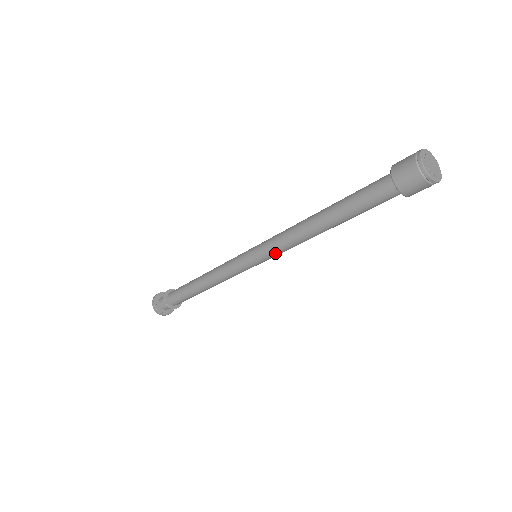
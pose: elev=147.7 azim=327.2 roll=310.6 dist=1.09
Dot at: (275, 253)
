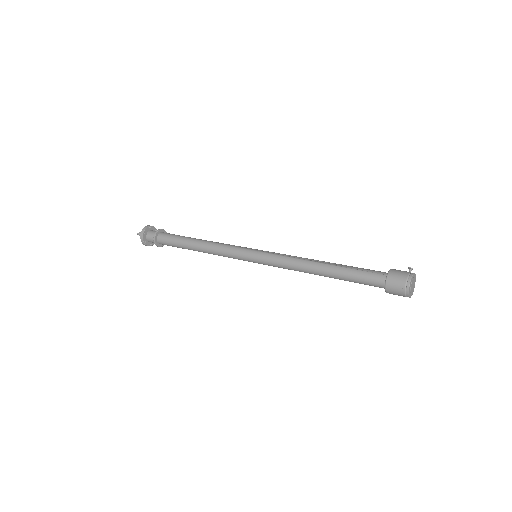
Dot at: occluded
